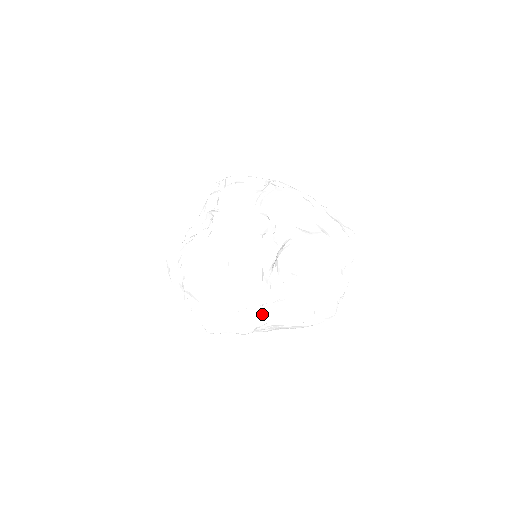
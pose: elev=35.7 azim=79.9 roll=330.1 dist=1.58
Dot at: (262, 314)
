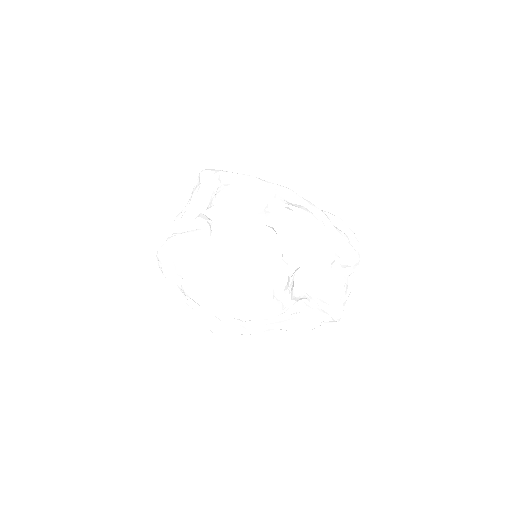
Dot at: (271, 324)
